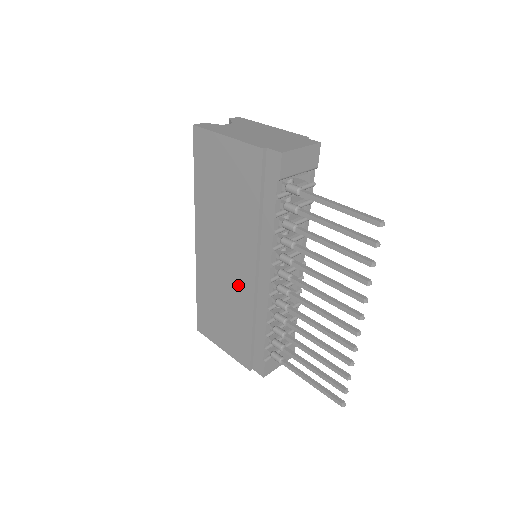
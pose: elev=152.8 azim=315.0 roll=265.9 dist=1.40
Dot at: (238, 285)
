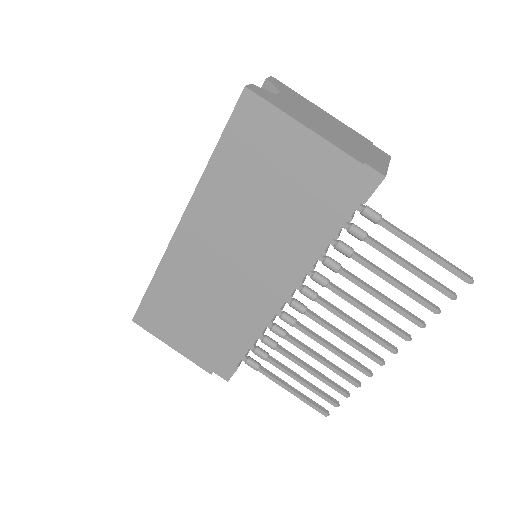
Dot at: (237, 292)
